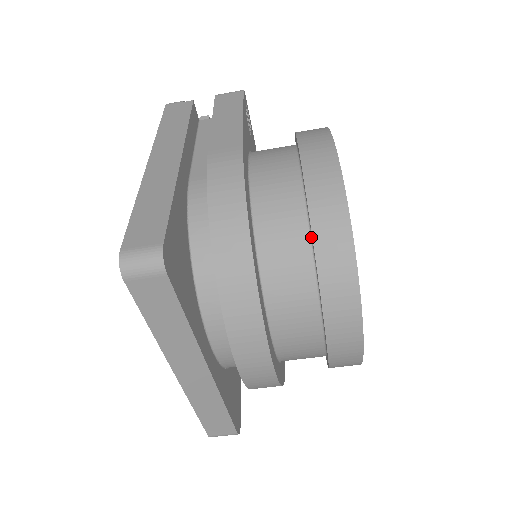
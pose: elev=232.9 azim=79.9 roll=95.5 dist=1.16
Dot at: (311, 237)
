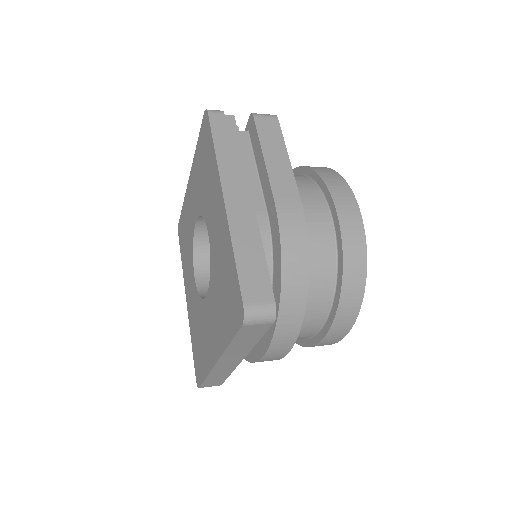
Dot at: (337, 279)
